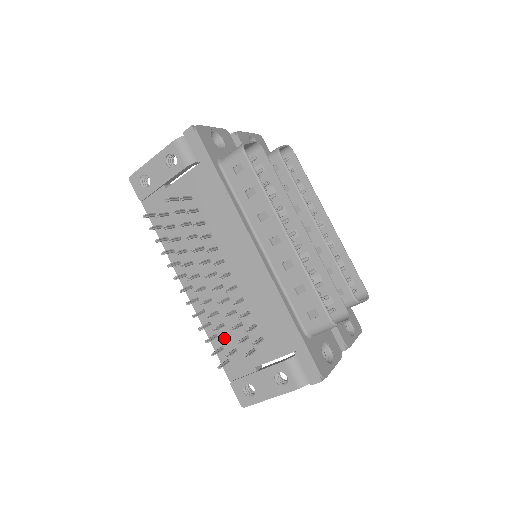
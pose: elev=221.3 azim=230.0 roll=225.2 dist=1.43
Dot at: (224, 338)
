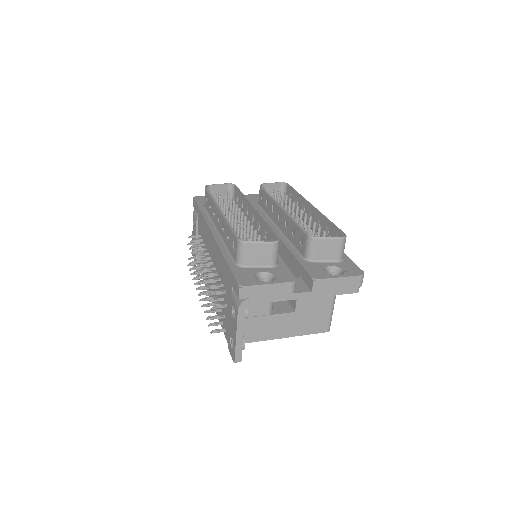
Dot at: (221, 314)
